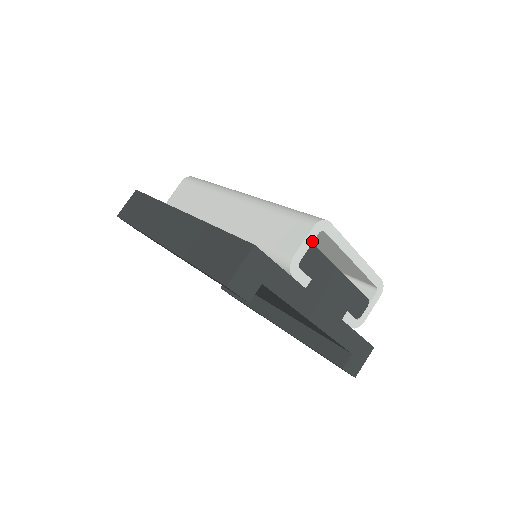
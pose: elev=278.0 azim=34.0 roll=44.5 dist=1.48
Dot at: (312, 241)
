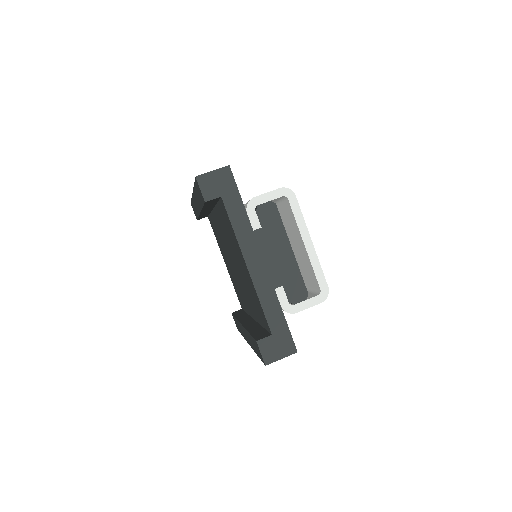
Dot at: (275, 198)
